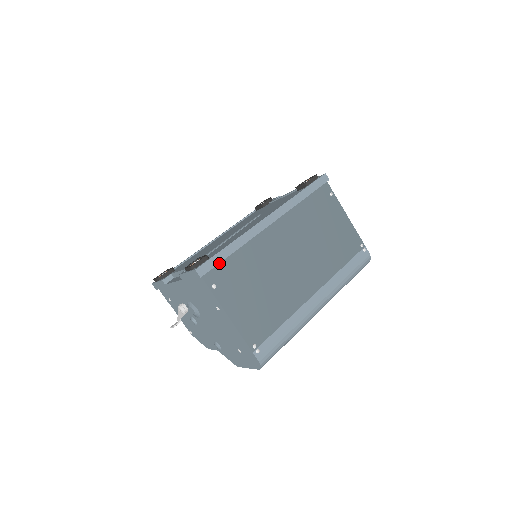
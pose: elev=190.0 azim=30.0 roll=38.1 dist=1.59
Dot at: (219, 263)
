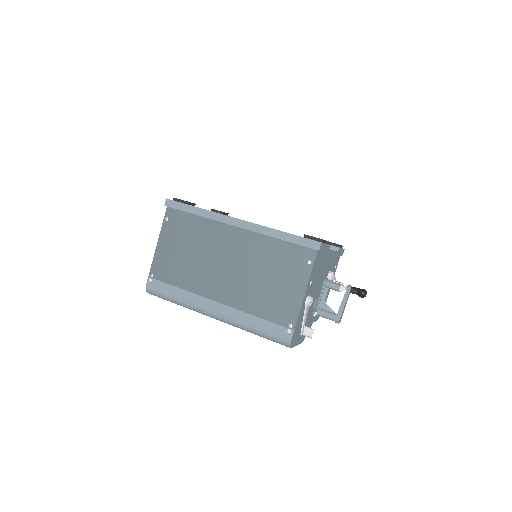
Dot at: (183, 211)
